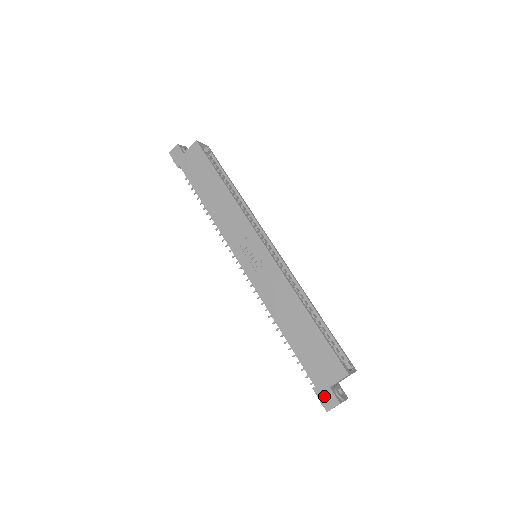
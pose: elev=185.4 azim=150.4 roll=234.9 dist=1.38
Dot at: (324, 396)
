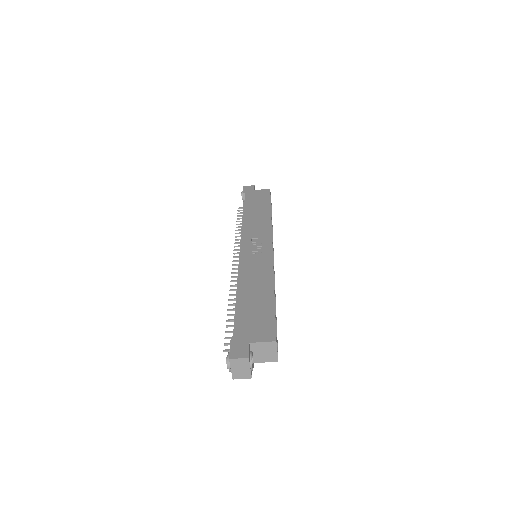
Dot at: (237, 346)
